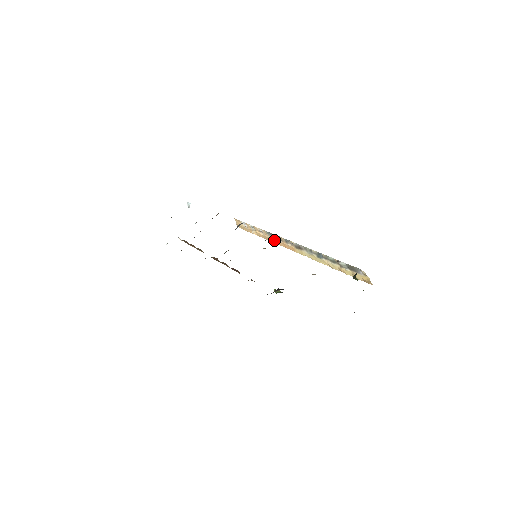
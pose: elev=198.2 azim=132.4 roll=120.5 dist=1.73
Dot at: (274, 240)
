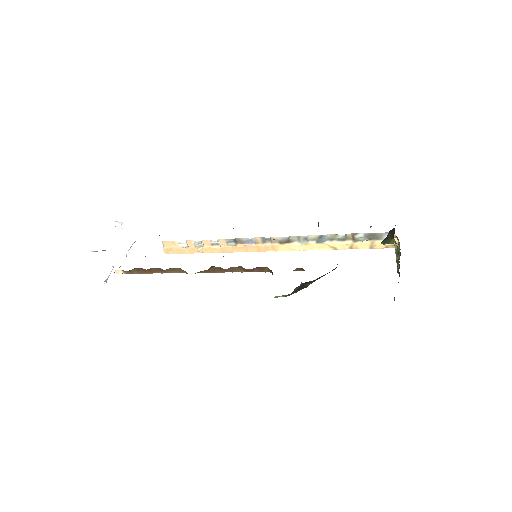
Dot at: (239, 247)
